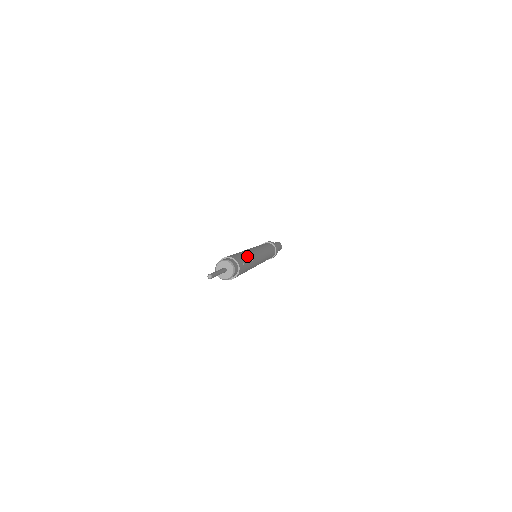
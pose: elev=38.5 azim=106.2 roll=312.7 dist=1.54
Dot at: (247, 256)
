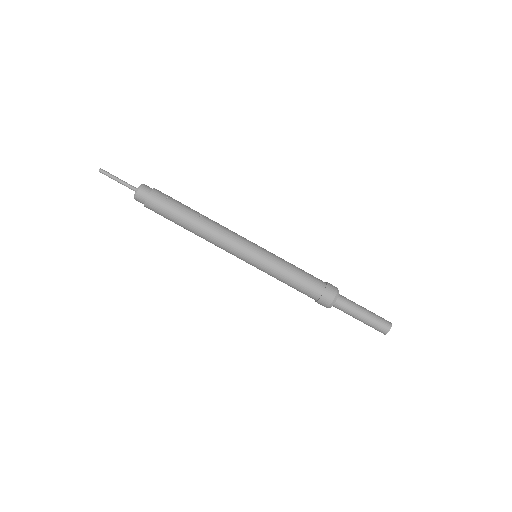
Dot at: (192, 209)
